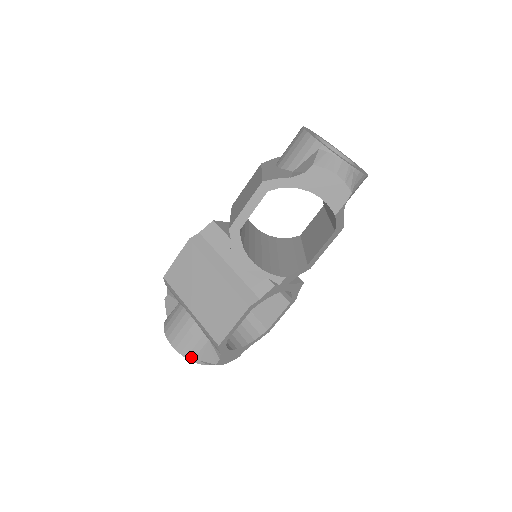
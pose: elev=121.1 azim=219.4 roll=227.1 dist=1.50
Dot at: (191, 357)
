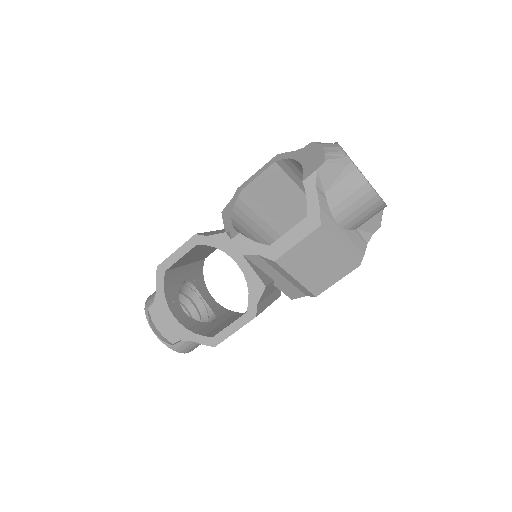
Dot at: (147, 304)
